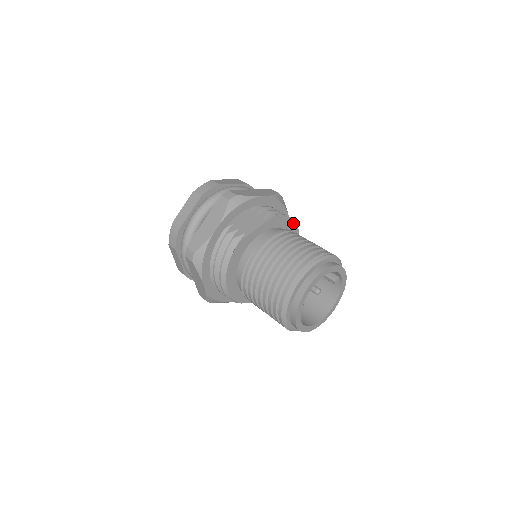
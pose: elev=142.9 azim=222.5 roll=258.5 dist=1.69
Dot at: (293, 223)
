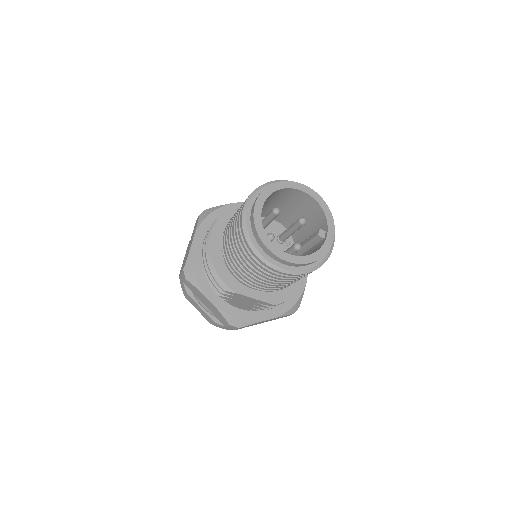
Dot at: occluded
